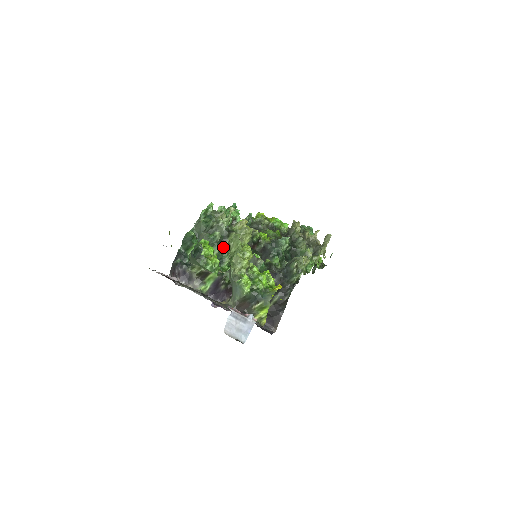
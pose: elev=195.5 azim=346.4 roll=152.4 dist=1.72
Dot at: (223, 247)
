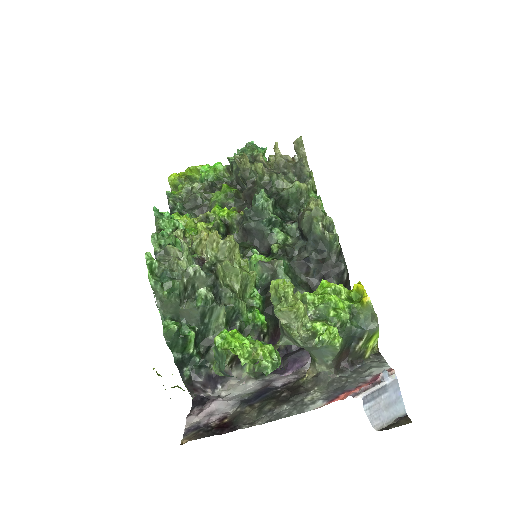
Dot at: (223, 297)
